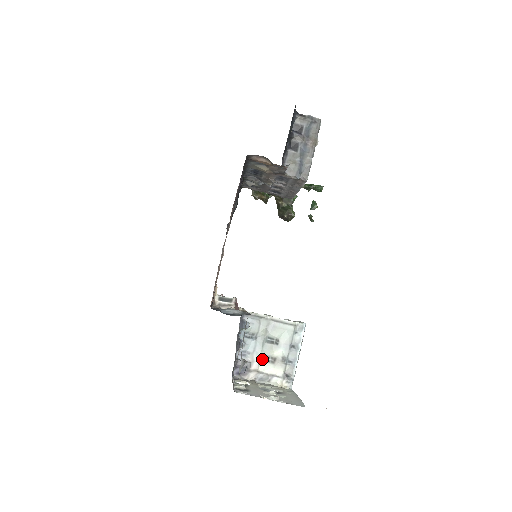
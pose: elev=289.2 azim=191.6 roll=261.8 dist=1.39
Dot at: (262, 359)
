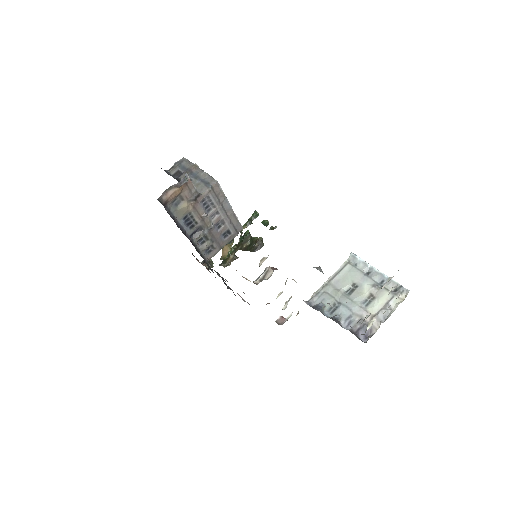
Dot at: (364, 307)
